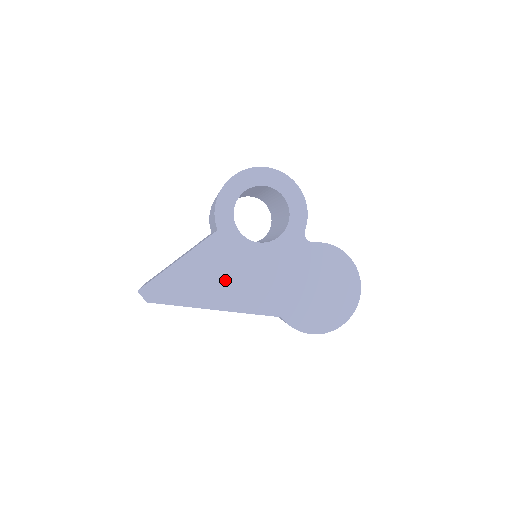
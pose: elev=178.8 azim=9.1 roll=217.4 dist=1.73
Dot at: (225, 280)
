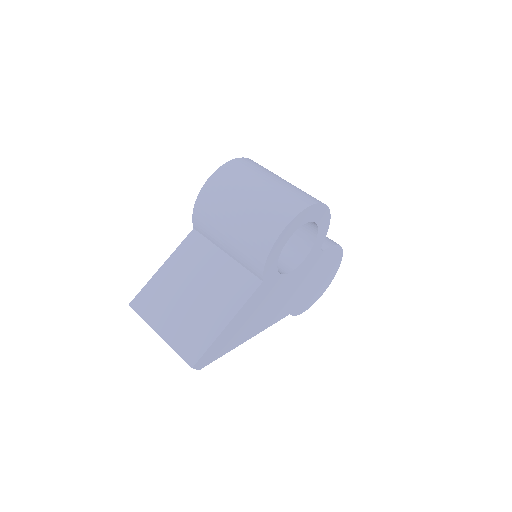
Dot at: (260, 315)
